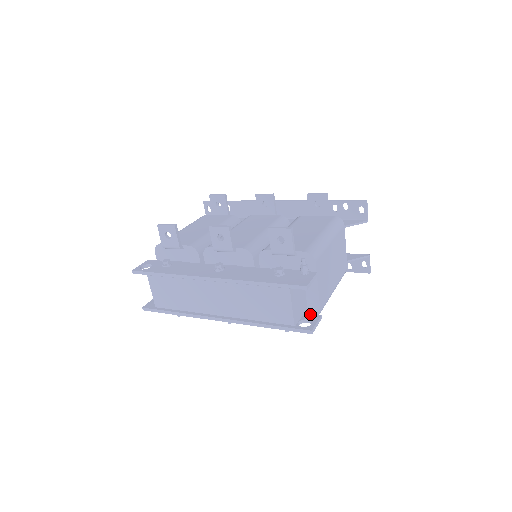
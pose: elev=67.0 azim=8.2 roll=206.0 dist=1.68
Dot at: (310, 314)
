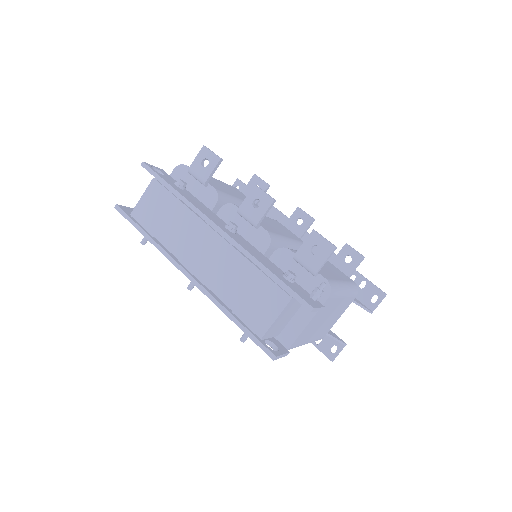
Dot at: (279, 342)
